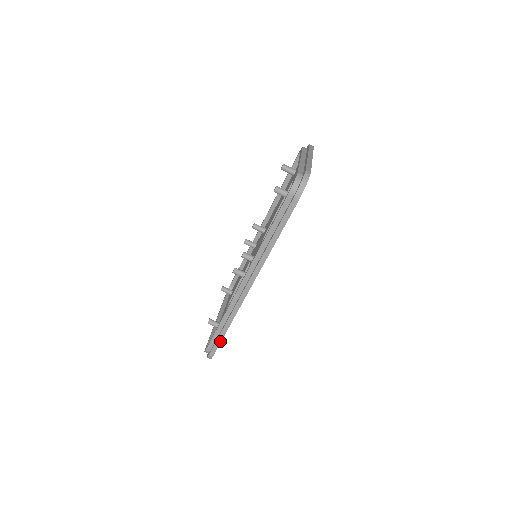
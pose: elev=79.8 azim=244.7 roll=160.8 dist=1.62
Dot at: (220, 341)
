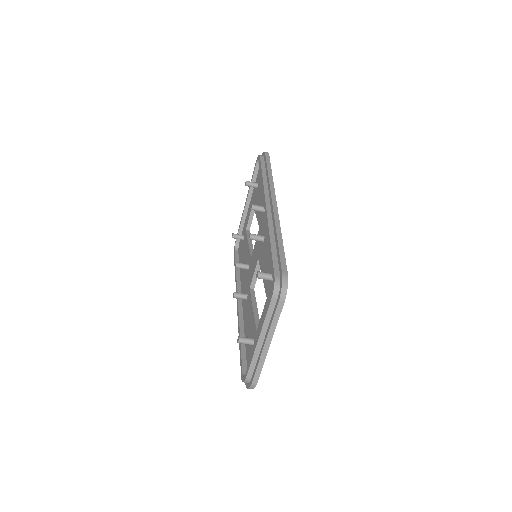
Dot at: occluded
